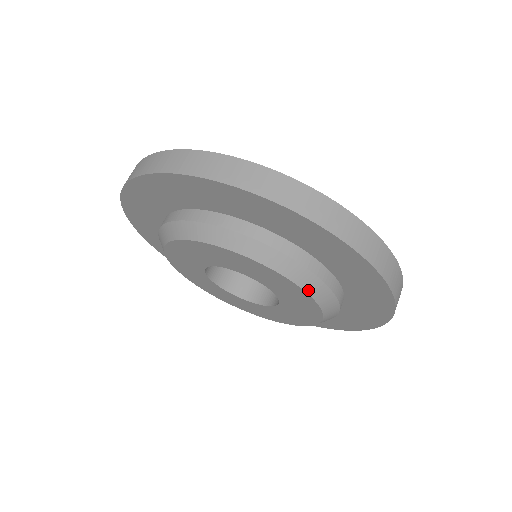
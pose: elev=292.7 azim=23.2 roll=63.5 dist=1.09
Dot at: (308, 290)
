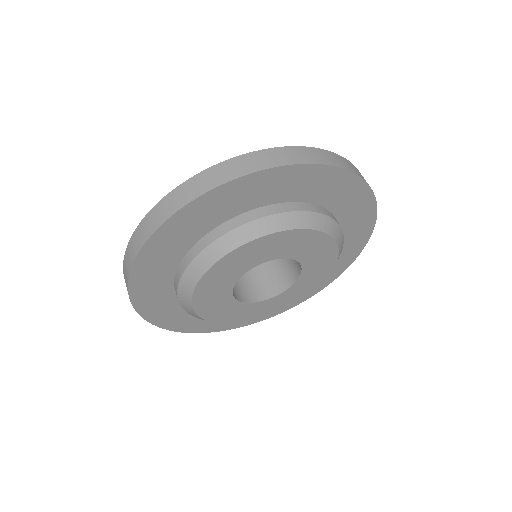
Dot at: (288, 227)
